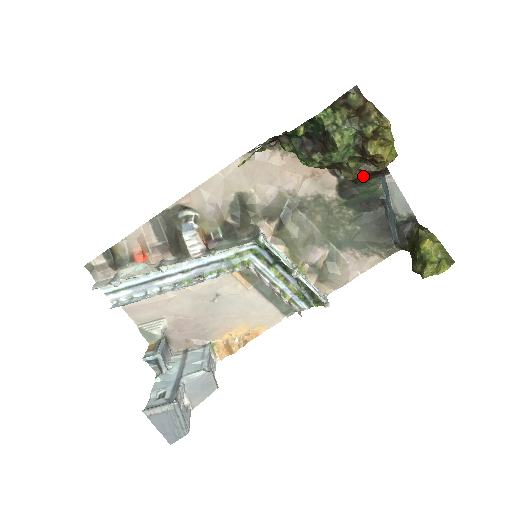
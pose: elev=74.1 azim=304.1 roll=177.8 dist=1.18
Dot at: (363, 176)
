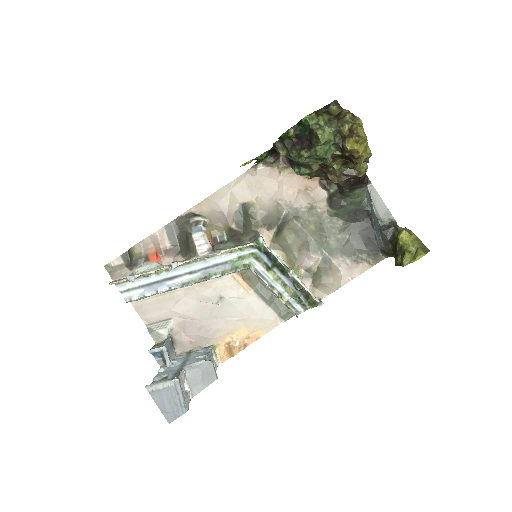
Dot at: (348, 184)
